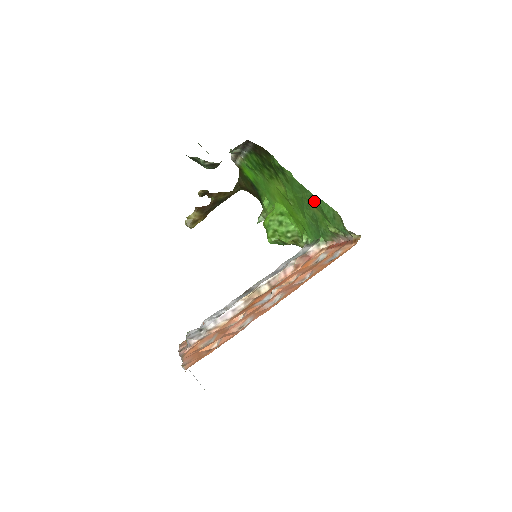
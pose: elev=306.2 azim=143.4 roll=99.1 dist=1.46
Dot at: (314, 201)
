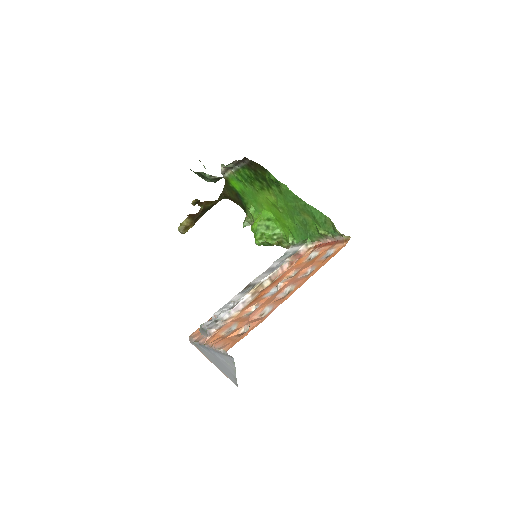
Dot at: (307, 209)
